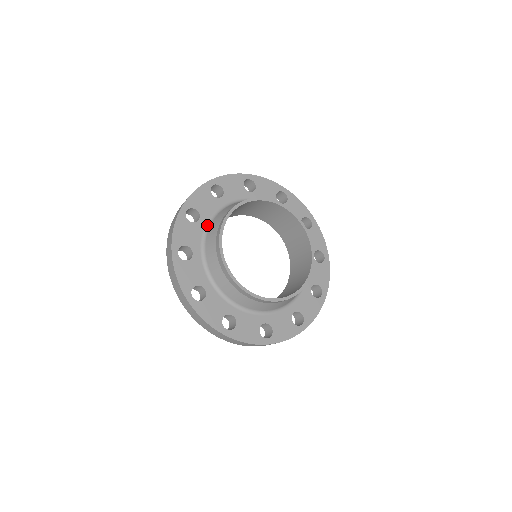
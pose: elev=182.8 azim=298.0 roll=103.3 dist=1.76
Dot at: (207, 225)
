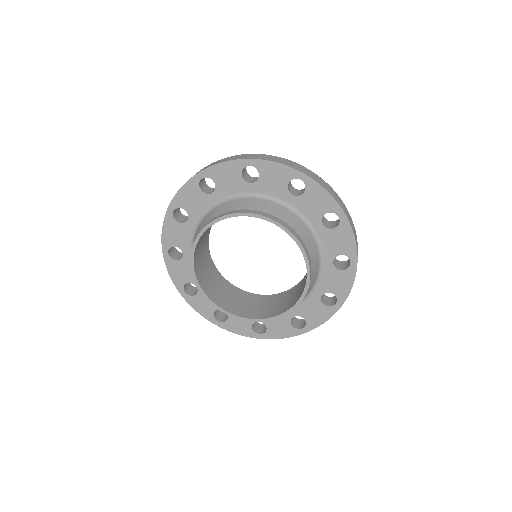
Dot at: (196, 226)
